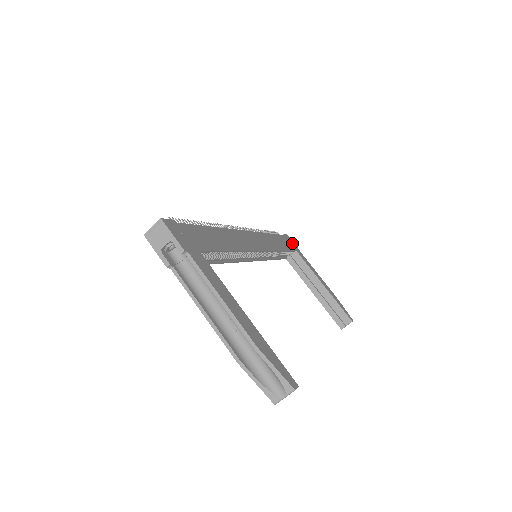
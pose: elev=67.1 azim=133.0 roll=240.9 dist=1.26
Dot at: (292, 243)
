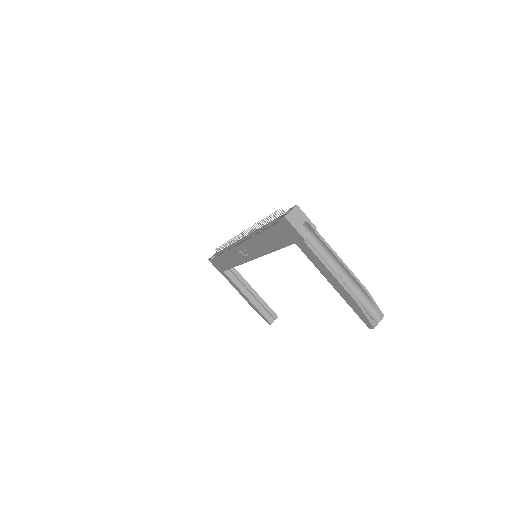
Dot at: occluded
